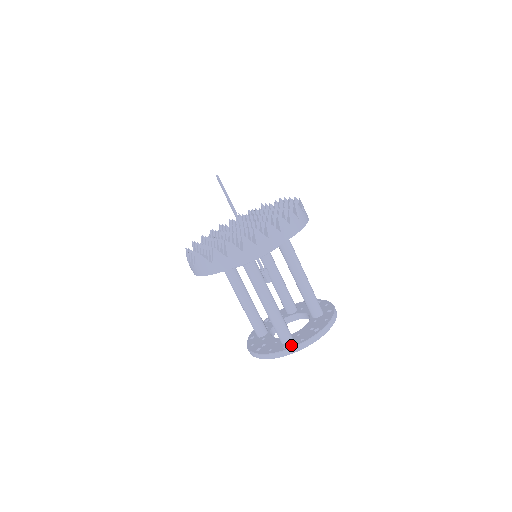
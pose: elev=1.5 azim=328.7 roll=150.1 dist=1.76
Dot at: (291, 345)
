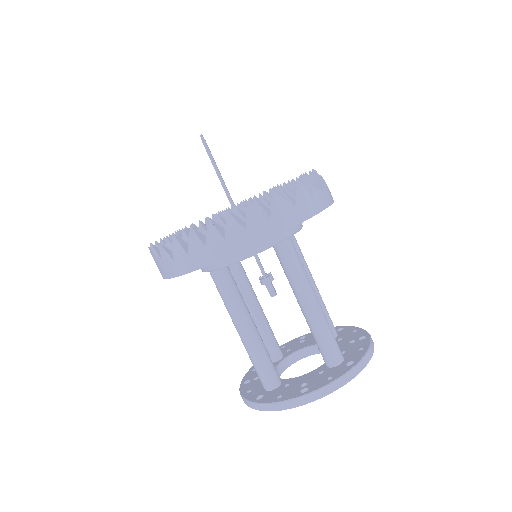
Dot at: (264, 398)
